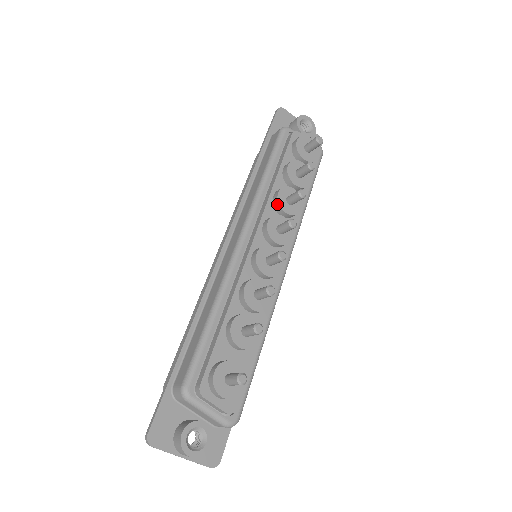
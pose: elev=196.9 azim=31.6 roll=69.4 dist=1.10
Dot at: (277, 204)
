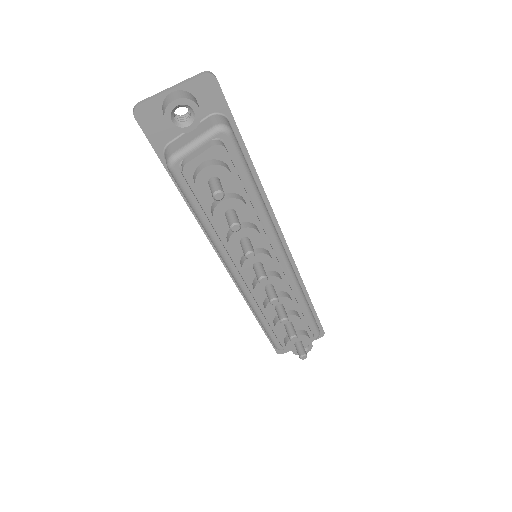
Dot at: (237, 252)
